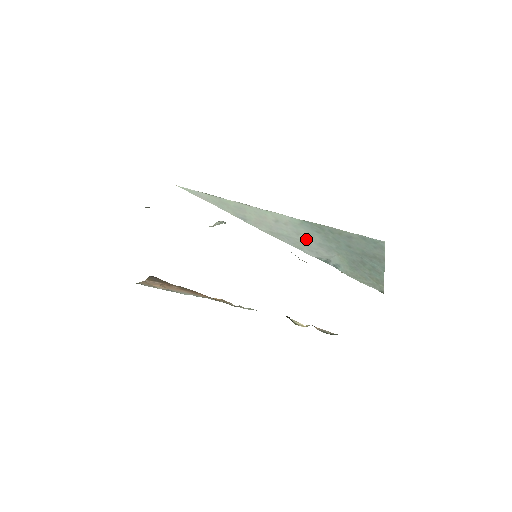
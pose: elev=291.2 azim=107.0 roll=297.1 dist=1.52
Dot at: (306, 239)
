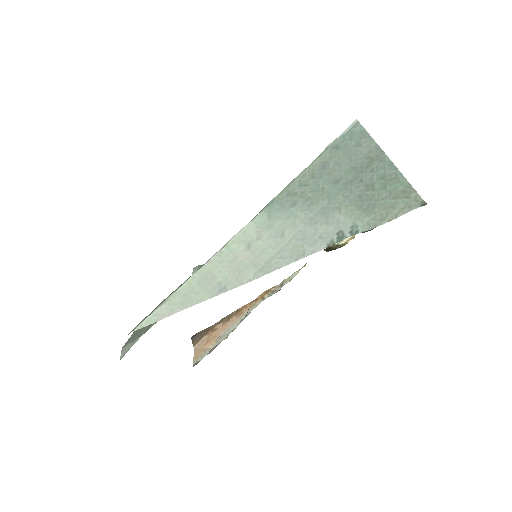
Dot at: (294, 232)
